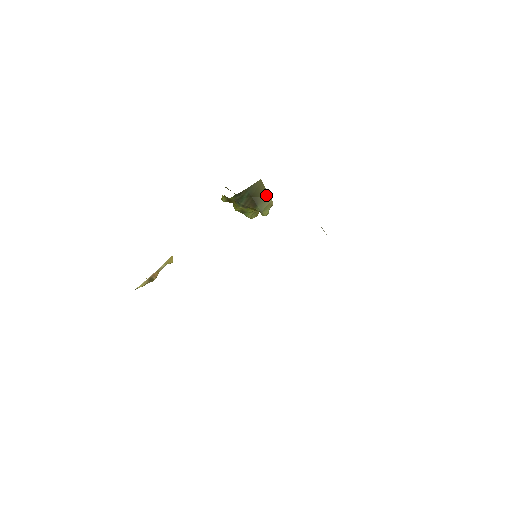
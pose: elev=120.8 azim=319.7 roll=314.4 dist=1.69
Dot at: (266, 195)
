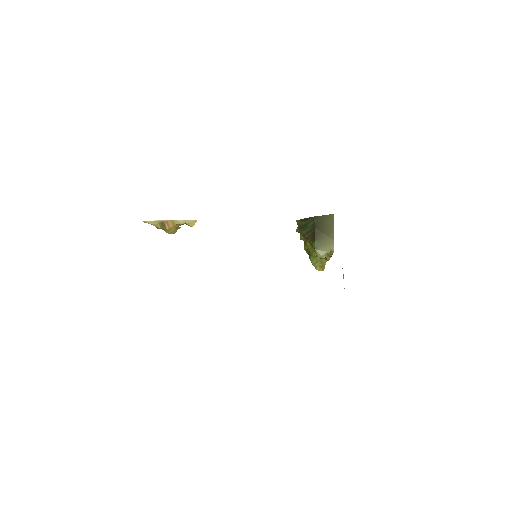
Dot at: (331, 236)
